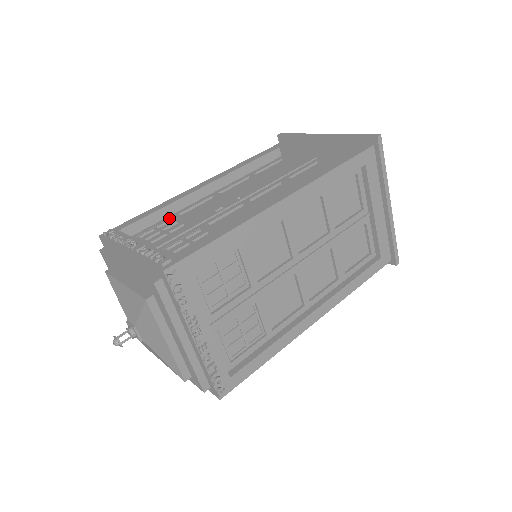
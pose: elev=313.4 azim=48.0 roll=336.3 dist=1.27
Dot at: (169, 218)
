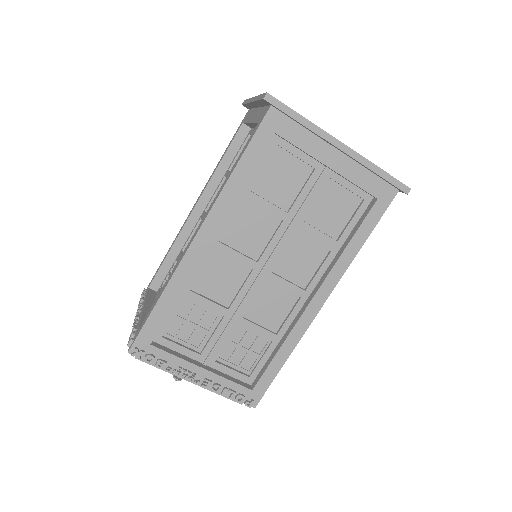
Dot at: (177, 258)
